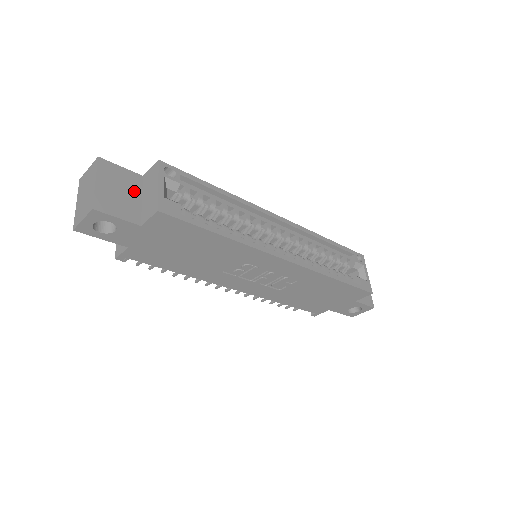
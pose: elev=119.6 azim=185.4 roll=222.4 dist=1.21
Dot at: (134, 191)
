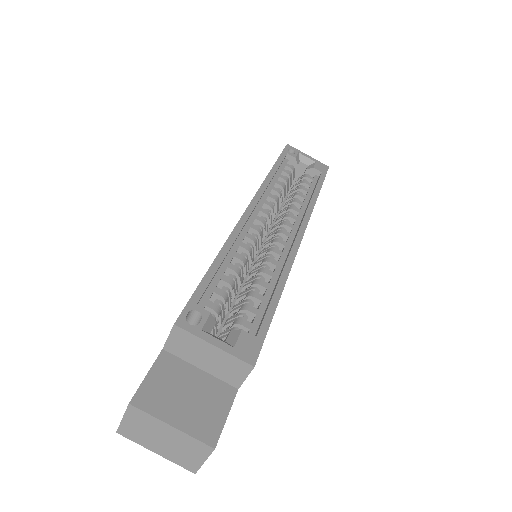
Dot at: (187, 374)
